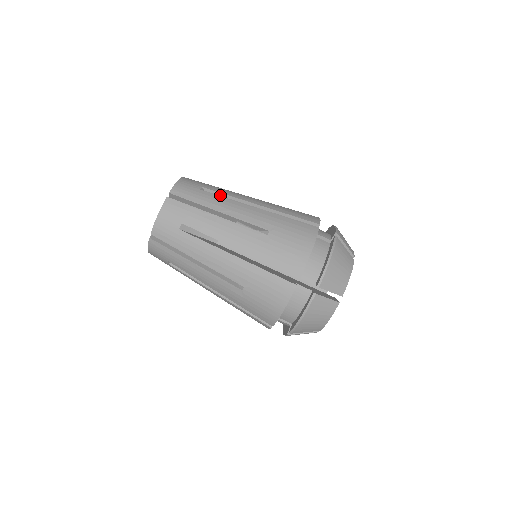
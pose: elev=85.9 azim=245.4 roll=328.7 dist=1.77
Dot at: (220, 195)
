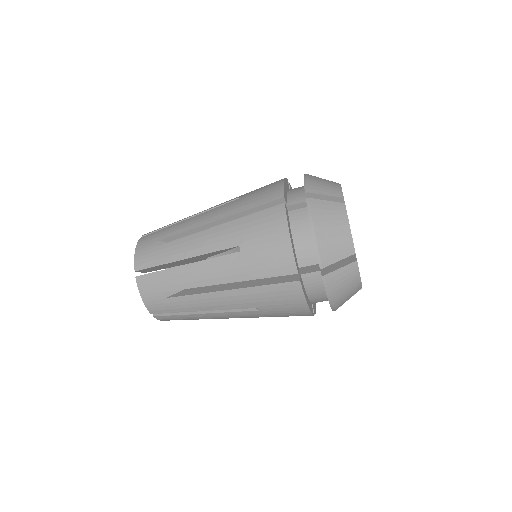
Dot at: (184, 288)
